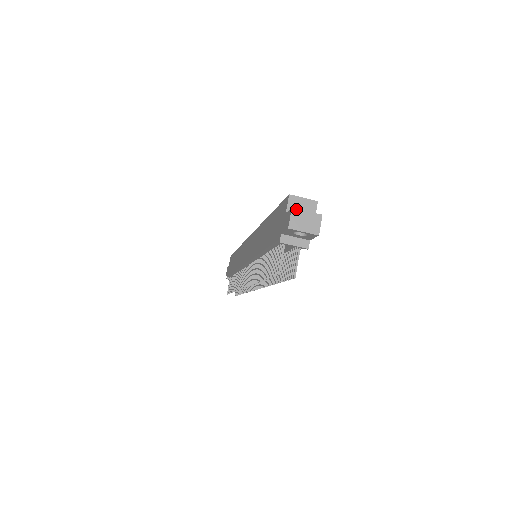
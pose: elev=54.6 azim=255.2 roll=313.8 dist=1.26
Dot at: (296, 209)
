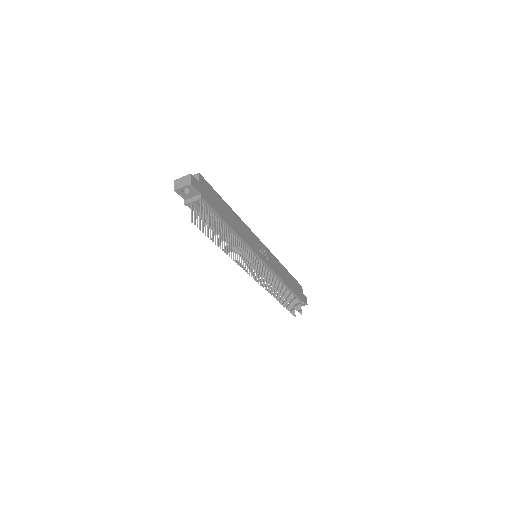
Dot at: (177, 179)
